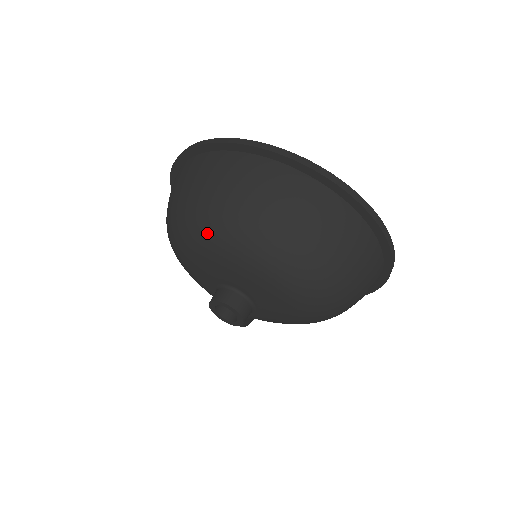
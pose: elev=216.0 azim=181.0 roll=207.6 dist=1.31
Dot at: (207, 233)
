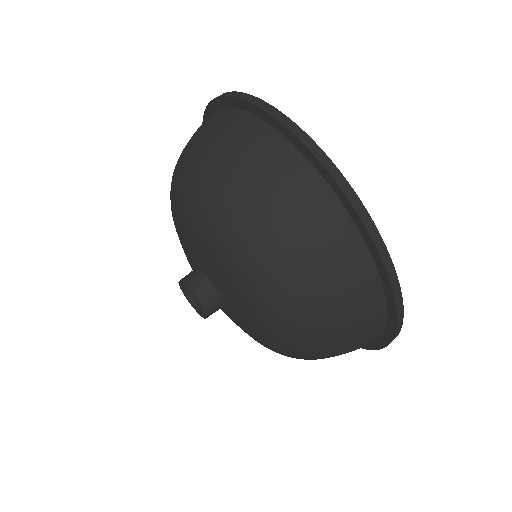
Dot at: (218, 231)
